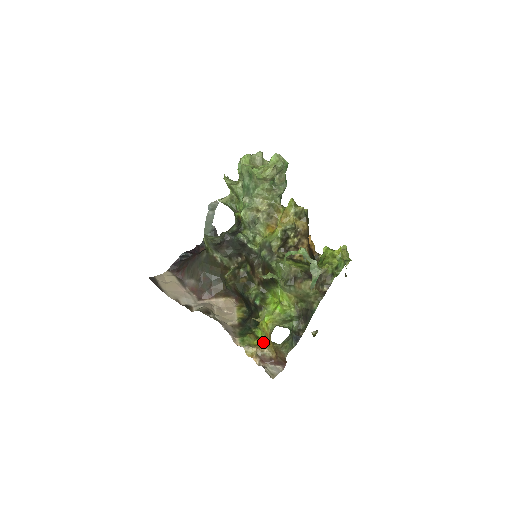
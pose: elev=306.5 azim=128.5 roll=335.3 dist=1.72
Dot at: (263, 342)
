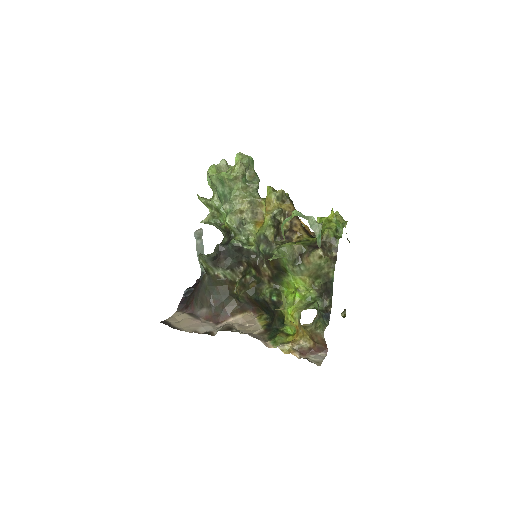
Dot at: (295, 336)
